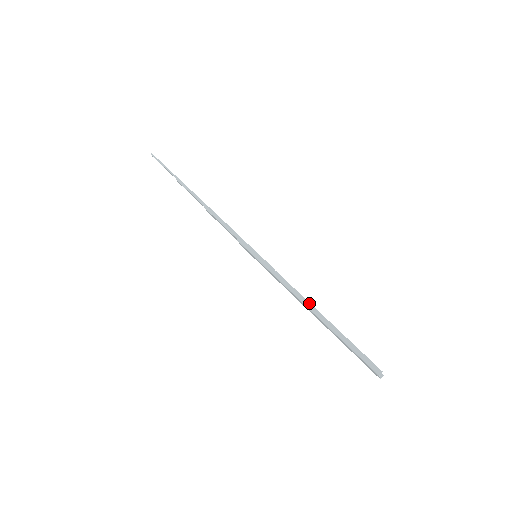
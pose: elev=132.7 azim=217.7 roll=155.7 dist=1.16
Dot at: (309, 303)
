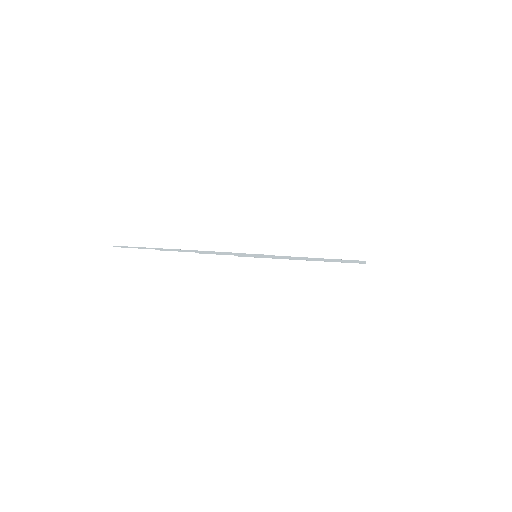
Dot at: (309, 258)
